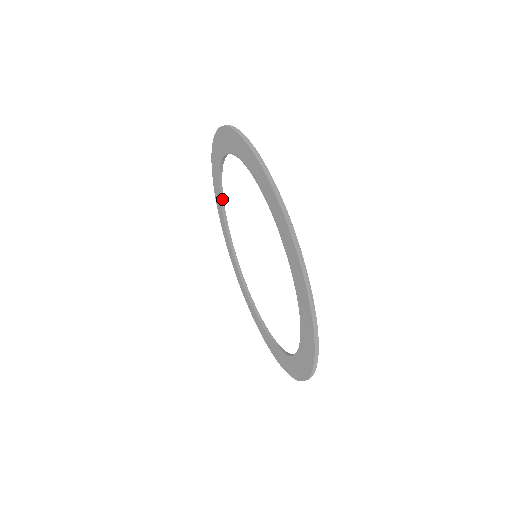
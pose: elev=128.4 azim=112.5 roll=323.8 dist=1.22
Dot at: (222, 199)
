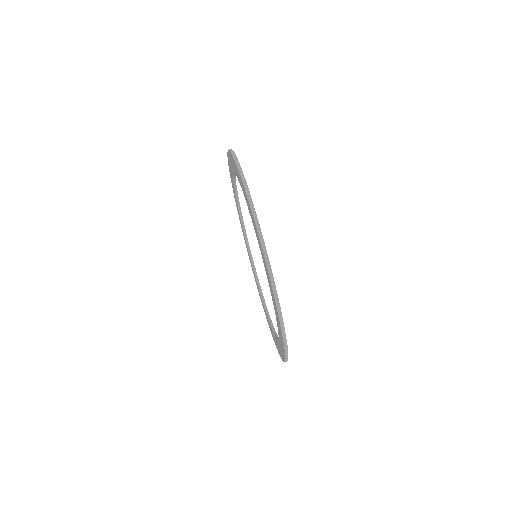
Dot at: occluded
